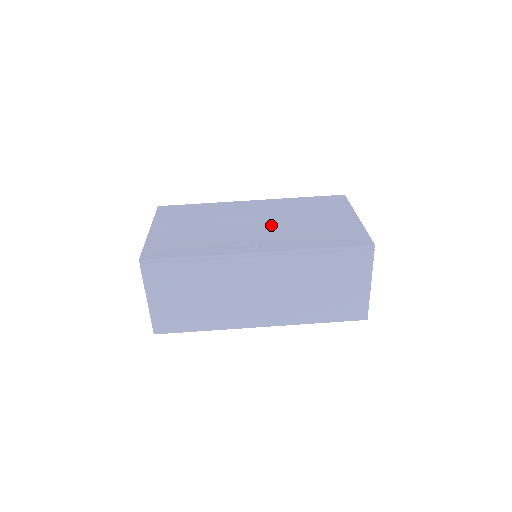
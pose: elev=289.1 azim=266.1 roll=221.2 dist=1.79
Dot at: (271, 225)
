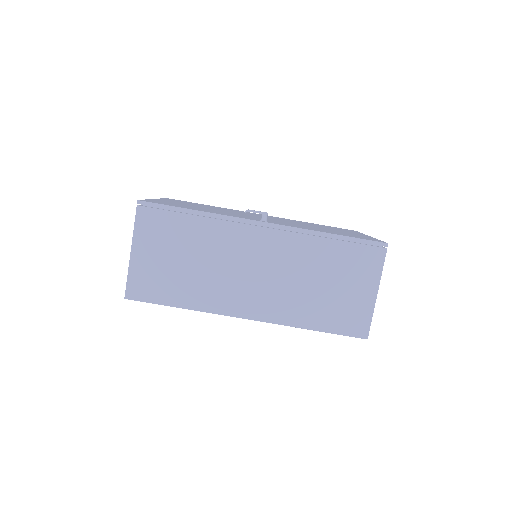
Dot at: occluded
